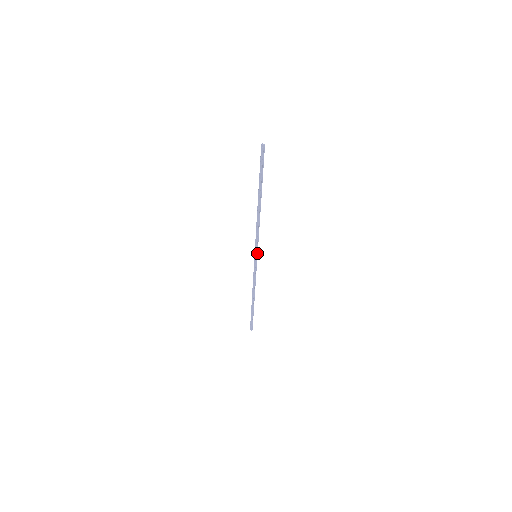
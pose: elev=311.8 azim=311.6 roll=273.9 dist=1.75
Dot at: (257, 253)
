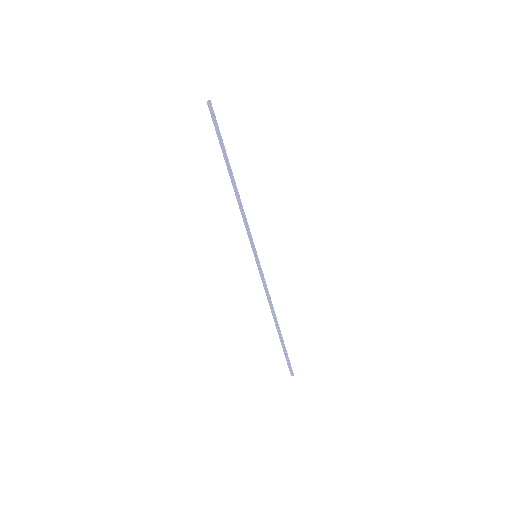
Dot at: (255, 251)
